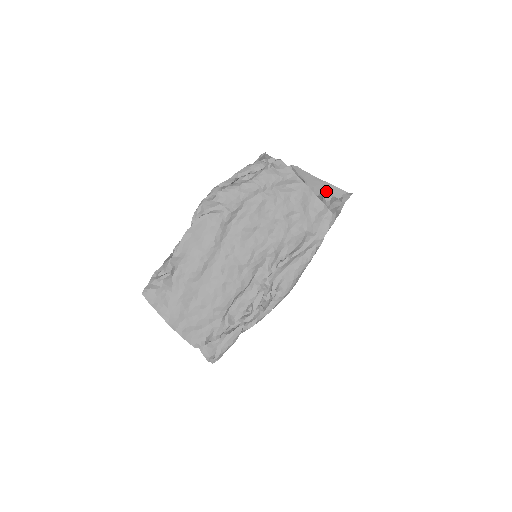
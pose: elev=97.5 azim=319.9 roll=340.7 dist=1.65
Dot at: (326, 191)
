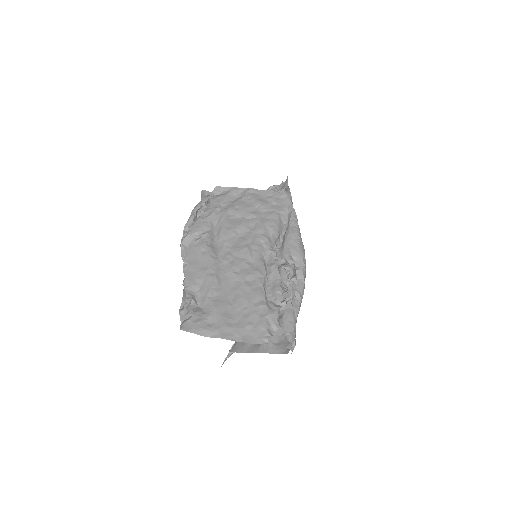
Dot at: occluded
